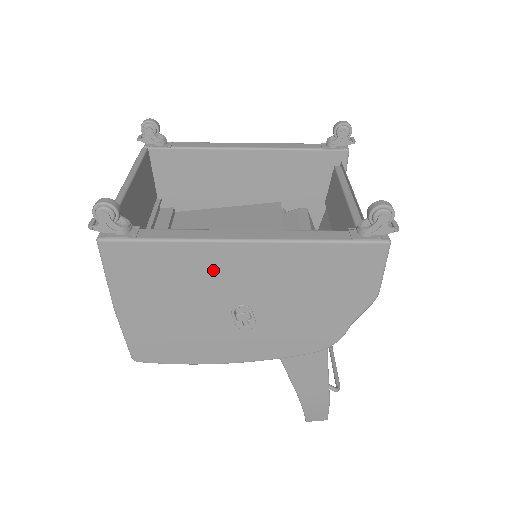
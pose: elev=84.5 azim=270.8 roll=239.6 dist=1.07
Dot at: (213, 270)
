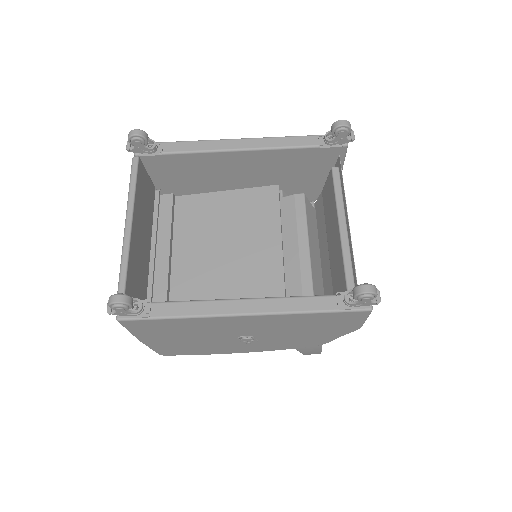
Dot at: (219, 326)
